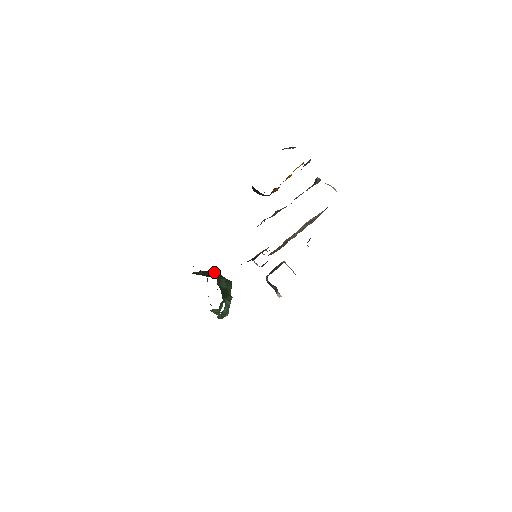
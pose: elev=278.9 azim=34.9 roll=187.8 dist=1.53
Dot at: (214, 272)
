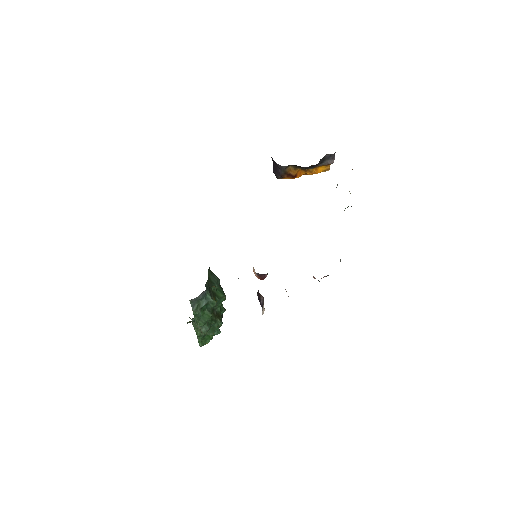
Dot at: occluded
